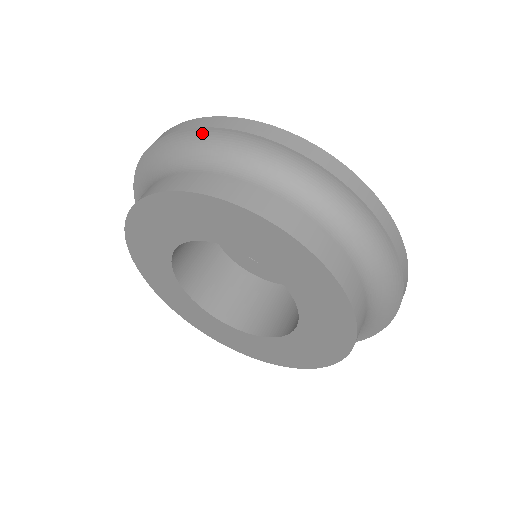
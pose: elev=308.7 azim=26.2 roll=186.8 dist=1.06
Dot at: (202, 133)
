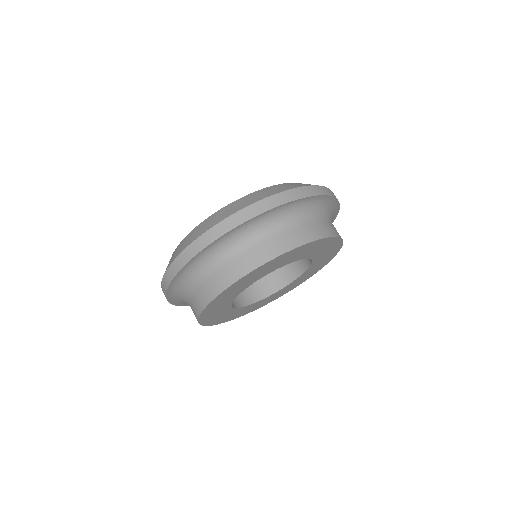
Dot at: (171, 287)
